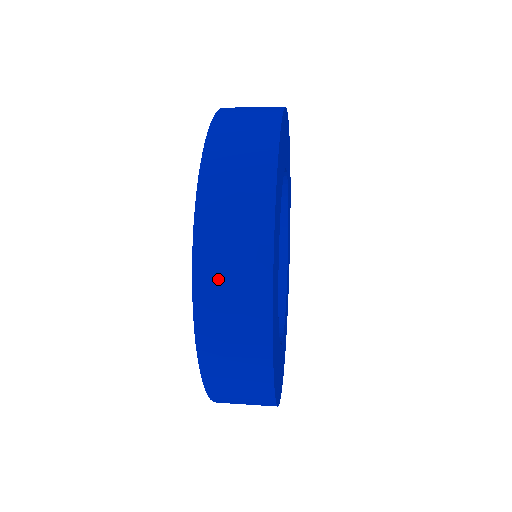
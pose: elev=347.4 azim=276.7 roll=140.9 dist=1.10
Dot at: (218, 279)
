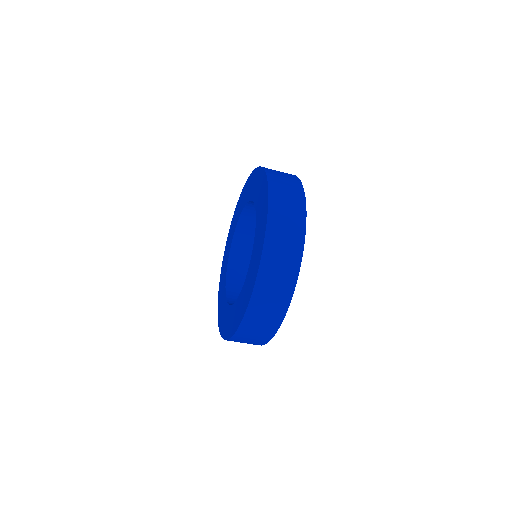
Dot at: (281, 194)
